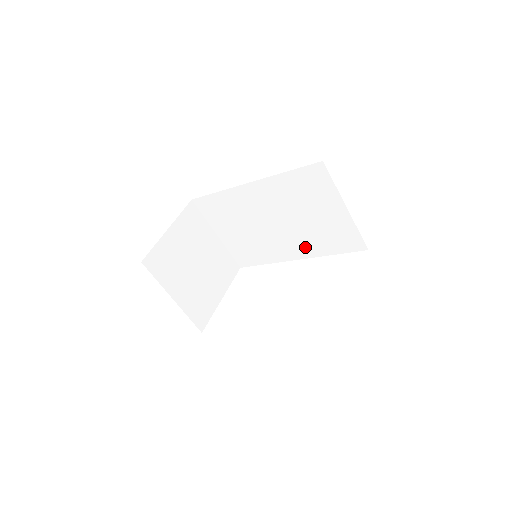
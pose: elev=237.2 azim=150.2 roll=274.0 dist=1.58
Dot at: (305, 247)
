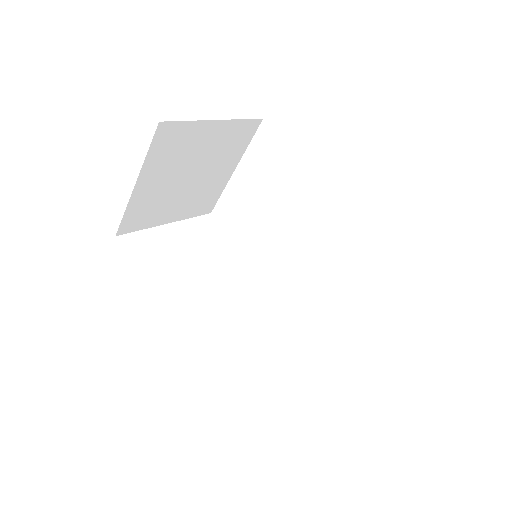
Dot at: (288, 285)
